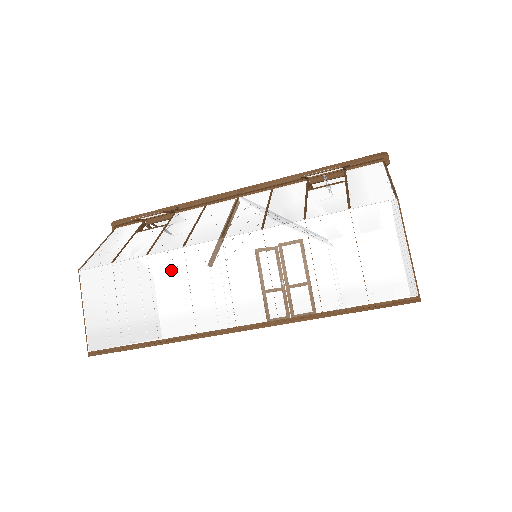
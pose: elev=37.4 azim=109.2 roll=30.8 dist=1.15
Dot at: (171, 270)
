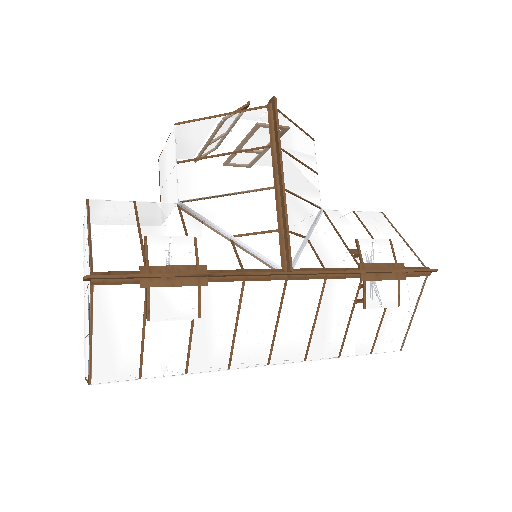
Dot at: occluded
